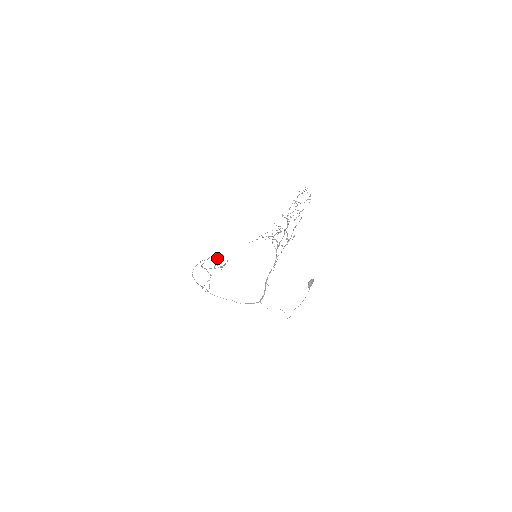
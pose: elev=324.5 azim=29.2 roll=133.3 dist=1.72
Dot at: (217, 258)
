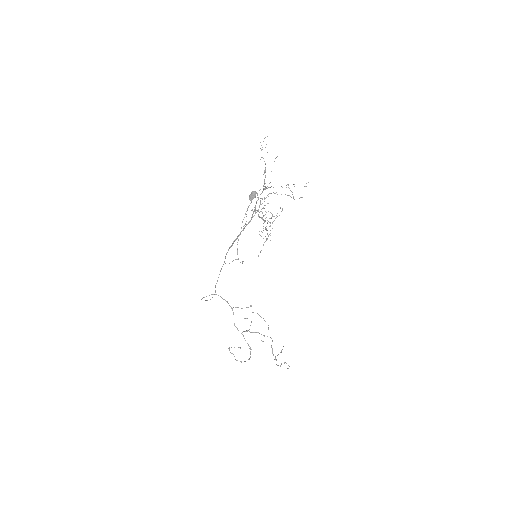
Dot at: occluded
